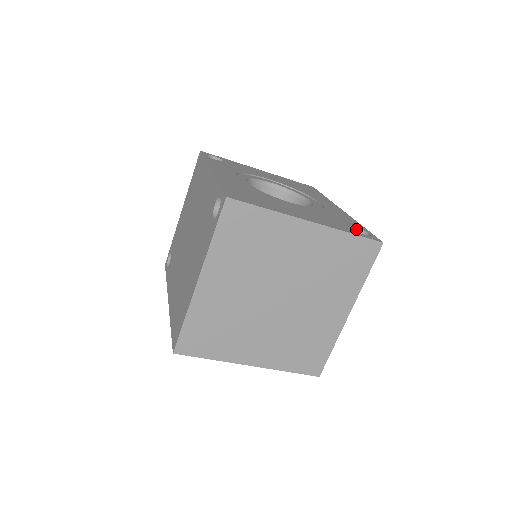
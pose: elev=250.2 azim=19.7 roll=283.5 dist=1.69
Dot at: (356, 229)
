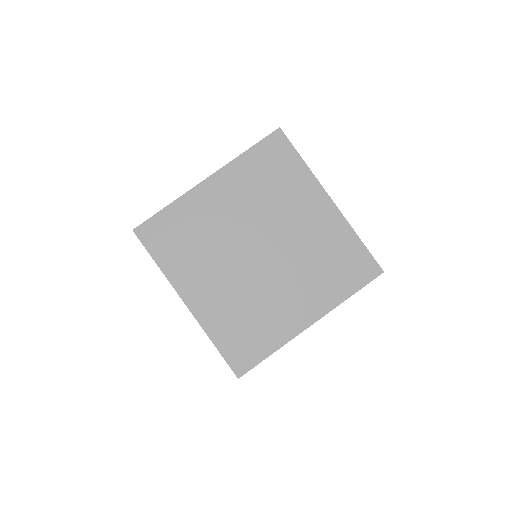
Dot at: occluded
